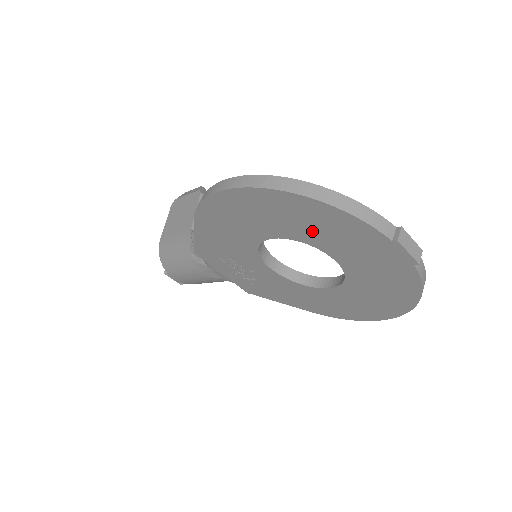
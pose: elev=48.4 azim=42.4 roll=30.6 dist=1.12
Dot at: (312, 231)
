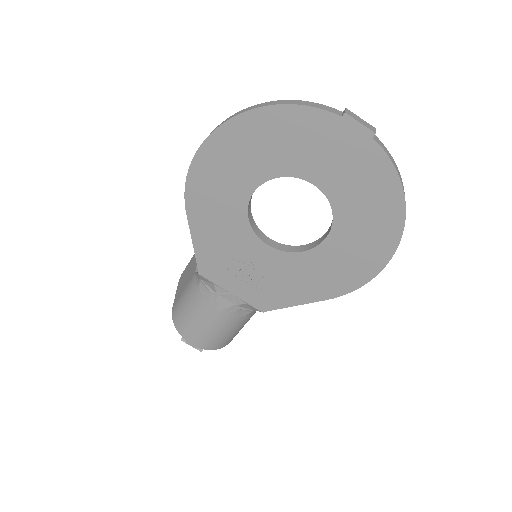
Dot at: (280, 153)
